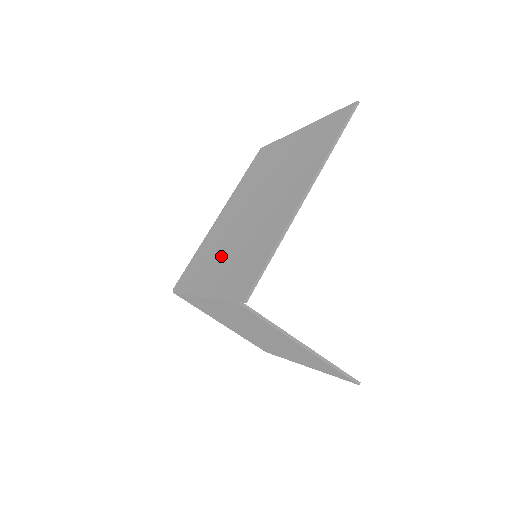
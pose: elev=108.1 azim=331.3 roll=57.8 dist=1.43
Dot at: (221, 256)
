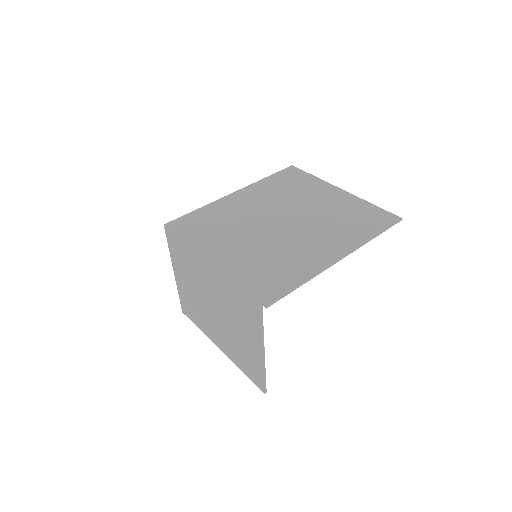
Dot at: (237, 240)
